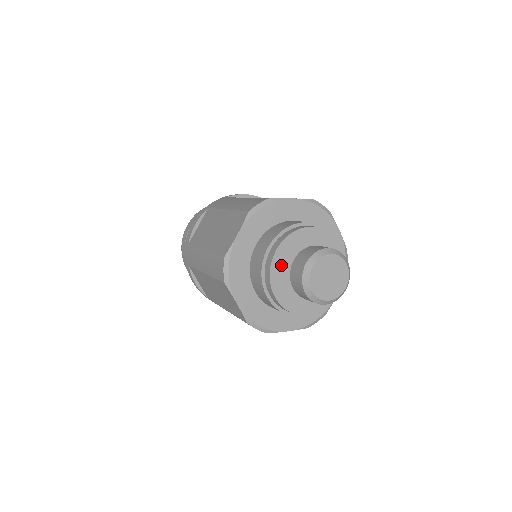
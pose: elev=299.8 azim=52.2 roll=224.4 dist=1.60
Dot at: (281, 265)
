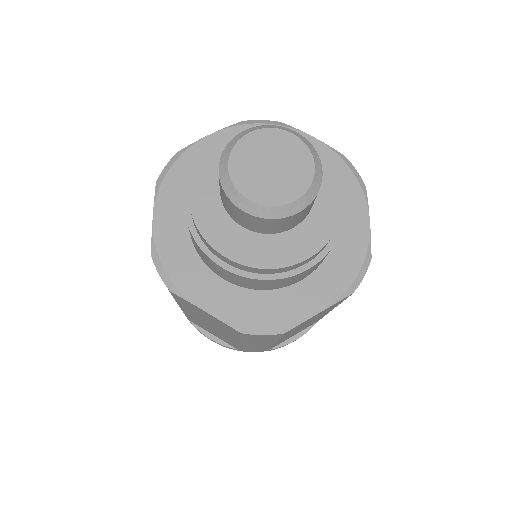
Dot at: (210, 208)
